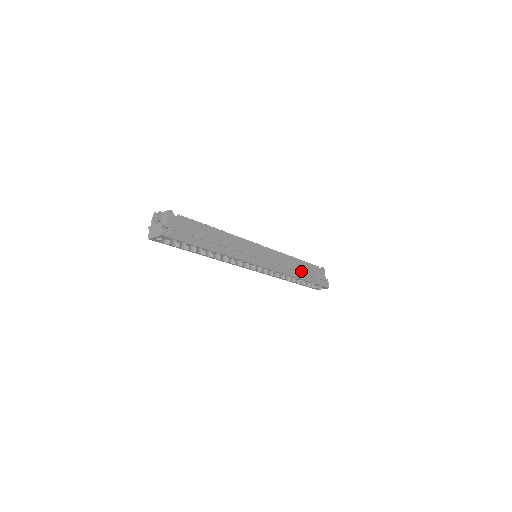
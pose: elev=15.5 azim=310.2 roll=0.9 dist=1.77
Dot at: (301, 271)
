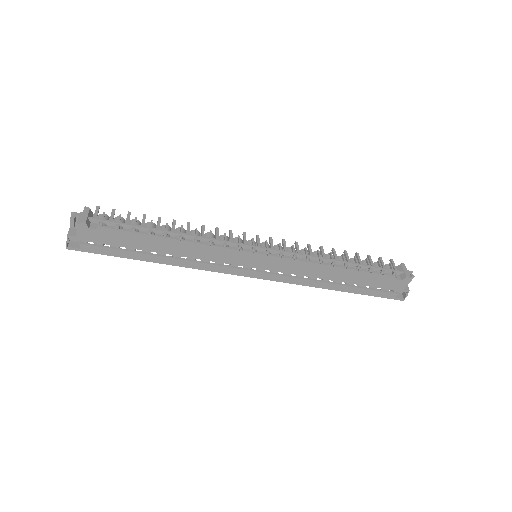
Dot at: (344, 280)
